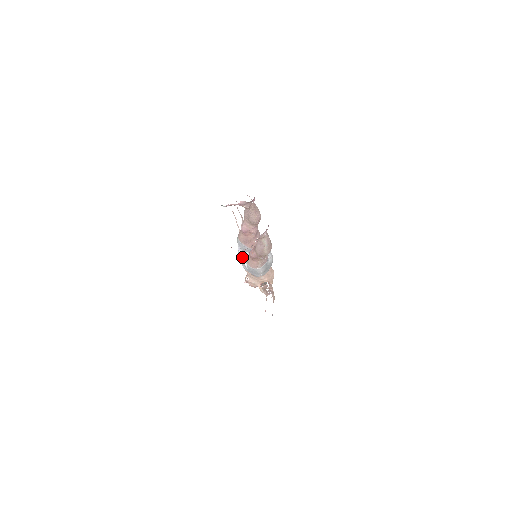
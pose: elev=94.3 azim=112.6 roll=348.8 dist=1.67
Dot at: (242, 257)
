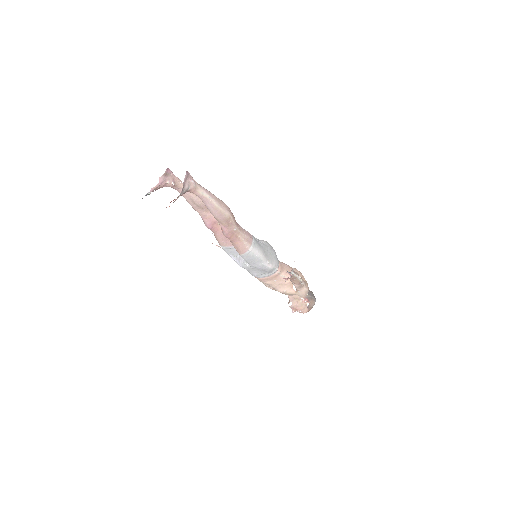
Dot at: (241, 263)
